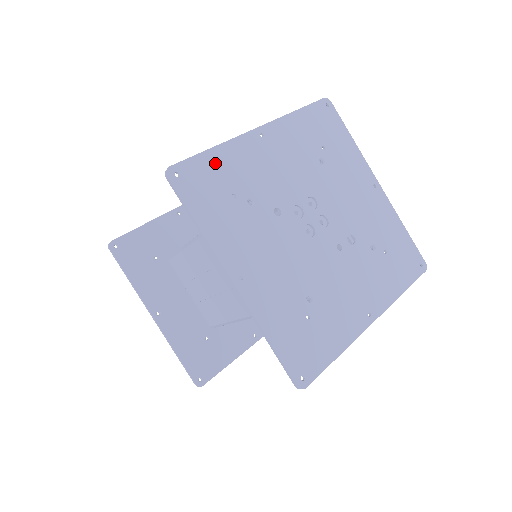
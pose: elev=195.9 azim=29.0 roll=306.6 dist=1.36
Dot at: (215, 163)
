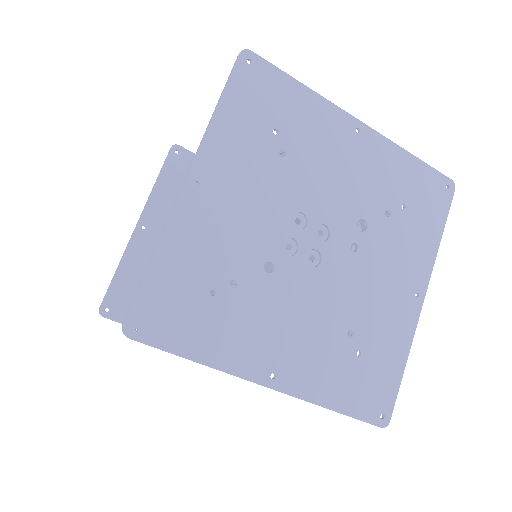
Dot at: (168, 273)
